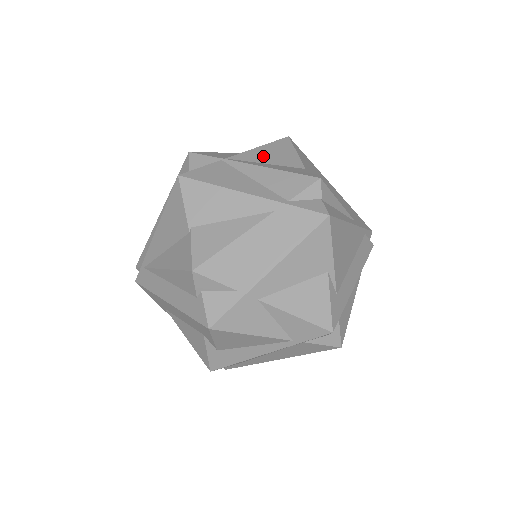
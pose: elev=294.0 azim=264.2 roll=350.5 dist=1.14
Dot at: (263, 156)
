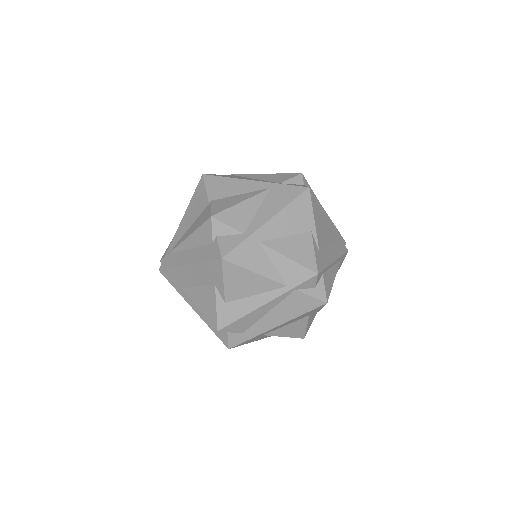
Dot at: occluded
